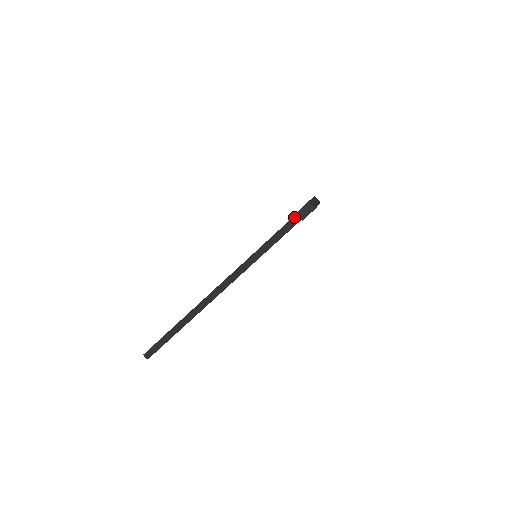
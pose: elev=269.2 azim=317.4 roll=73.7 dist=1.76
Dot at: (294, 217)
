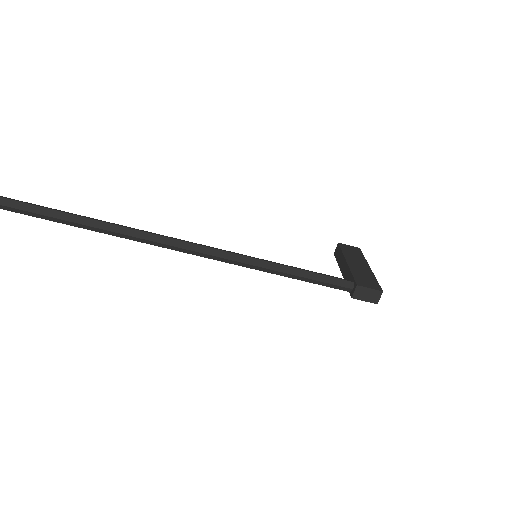
Dot at: (348, 282)
